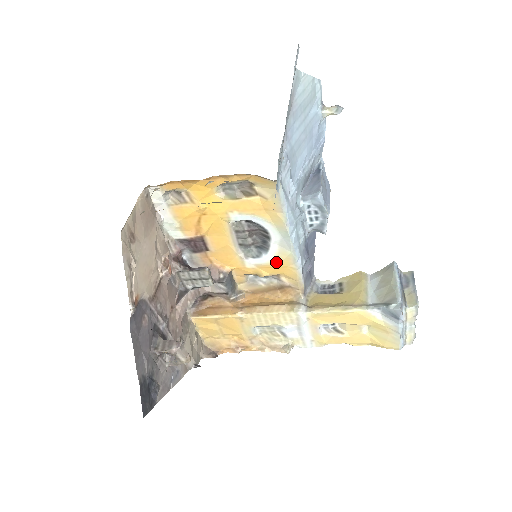
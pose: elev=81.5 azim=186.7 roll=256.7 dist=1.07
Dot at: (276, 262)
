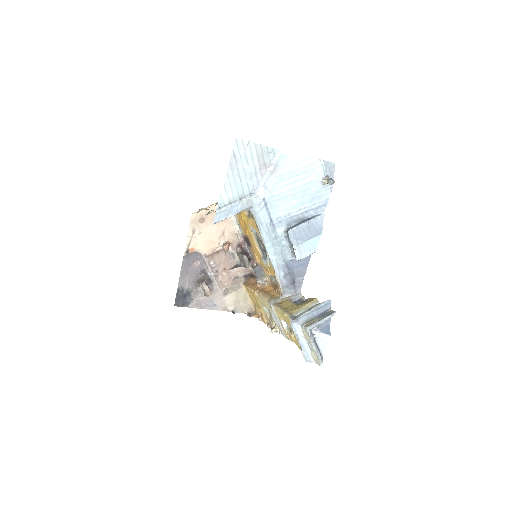
Dot at: (270, 266)
